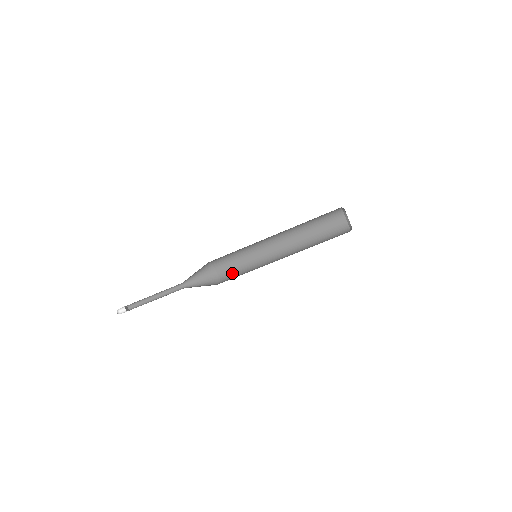
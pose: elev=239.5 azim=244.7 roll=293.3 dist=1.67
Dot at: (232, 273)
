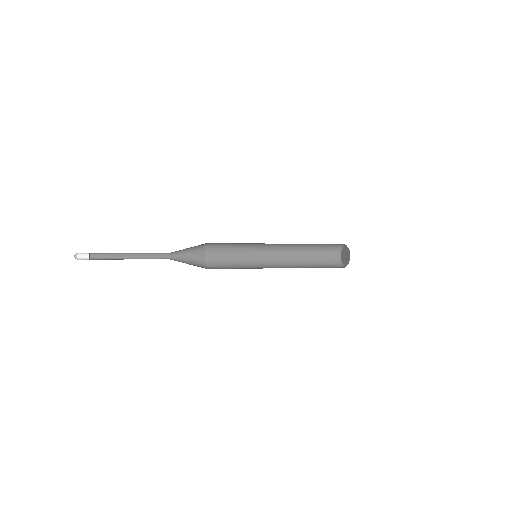
Dot at: (221, 258)
